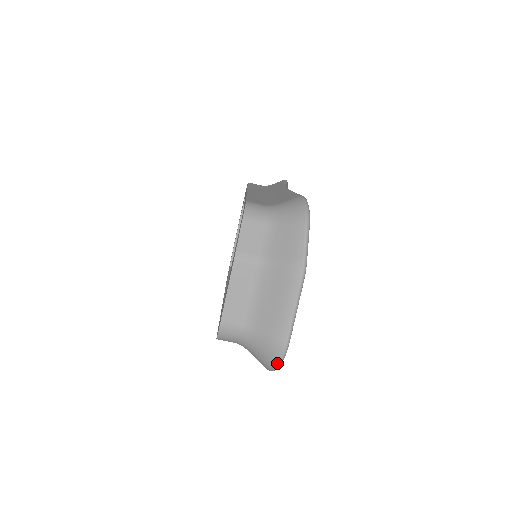
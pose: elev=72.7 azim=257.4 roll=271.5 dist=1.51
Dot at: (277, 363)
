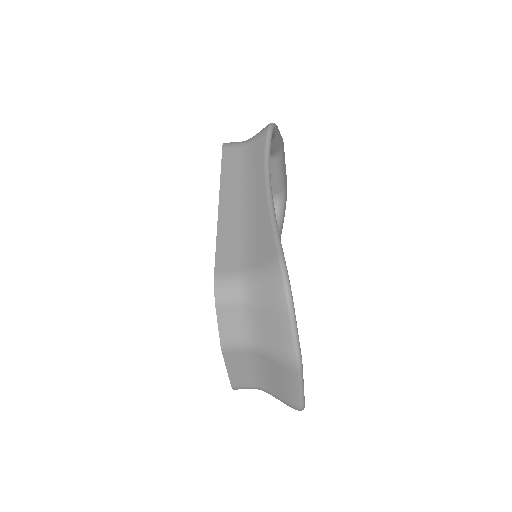
Dot at: (298, 410)
